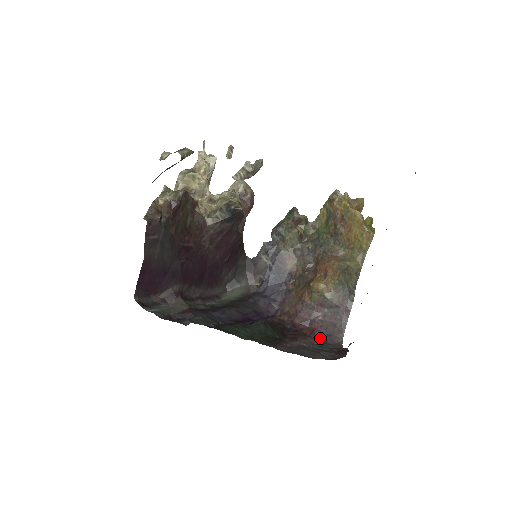
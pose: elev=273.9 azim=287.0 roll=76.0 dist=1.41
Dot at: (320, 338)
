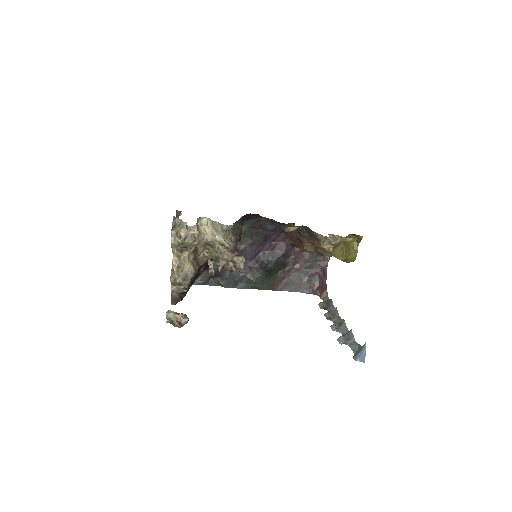
Dot at: (313, 254)
